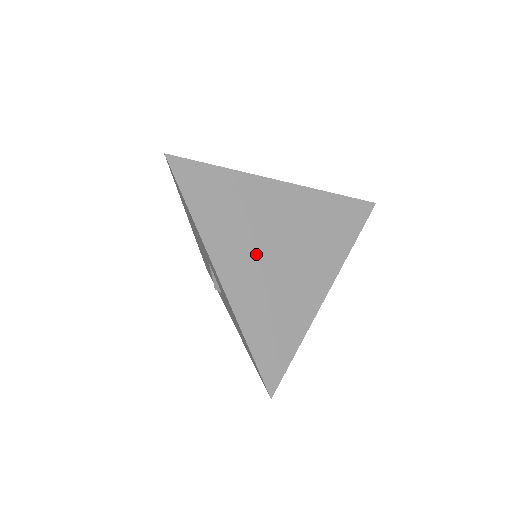
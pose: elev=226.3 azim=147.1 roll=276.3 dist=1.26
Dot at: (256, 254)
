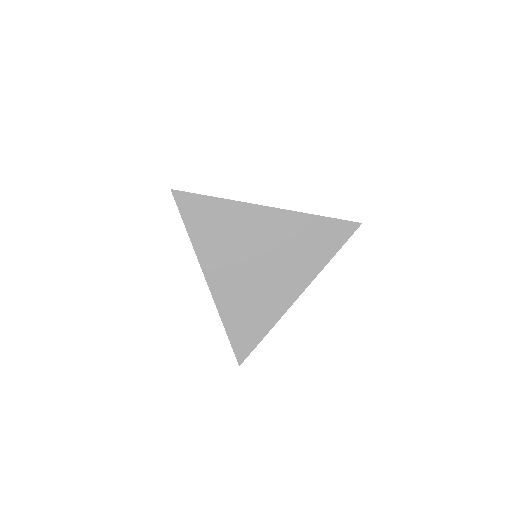
Dot at: (238, 264)
